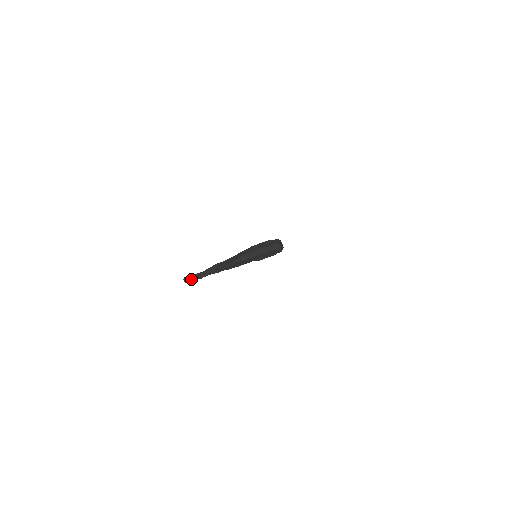
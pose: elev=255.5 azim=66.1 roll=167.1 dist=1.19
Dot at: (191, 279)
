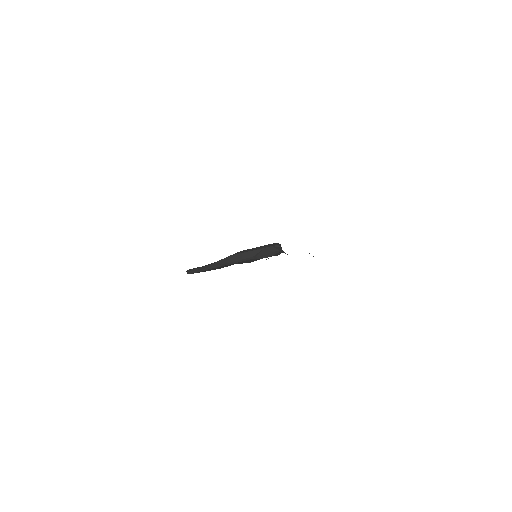
Dot at: (193, 269)
